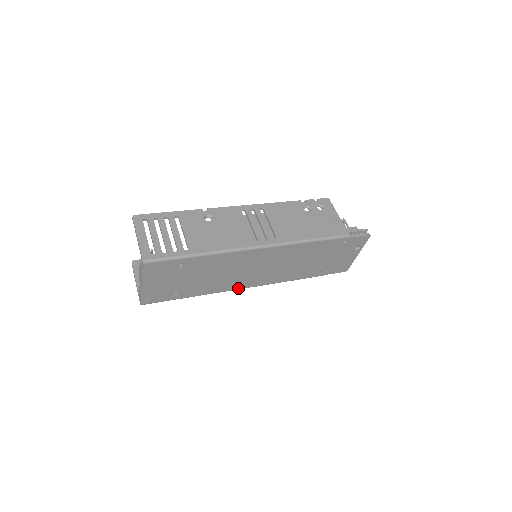
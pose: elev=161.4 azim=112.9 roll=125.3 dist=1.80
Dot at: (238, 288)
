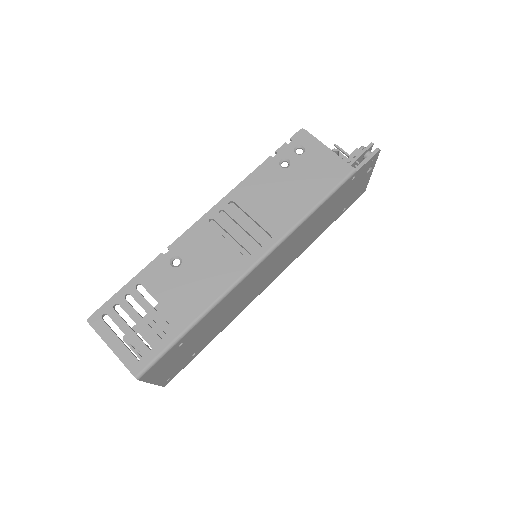
Dot at: occluded
